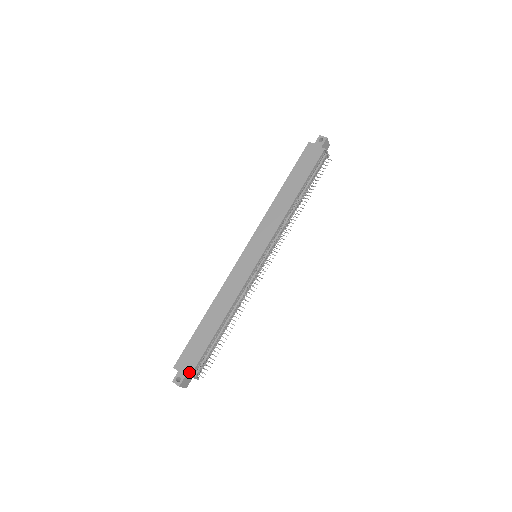
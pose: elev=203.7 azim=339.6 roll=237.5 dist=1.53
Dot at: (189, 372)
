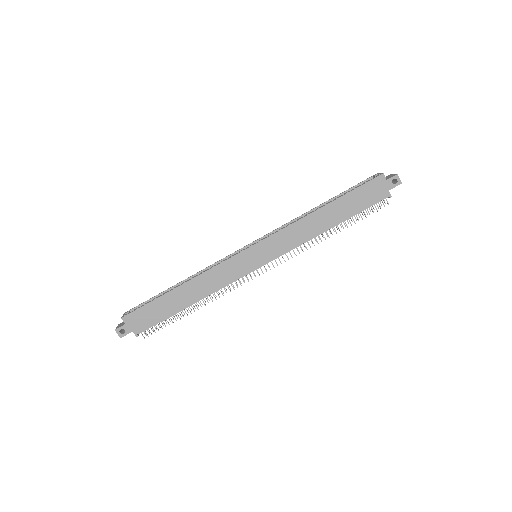
Dot at: (136, 331)
